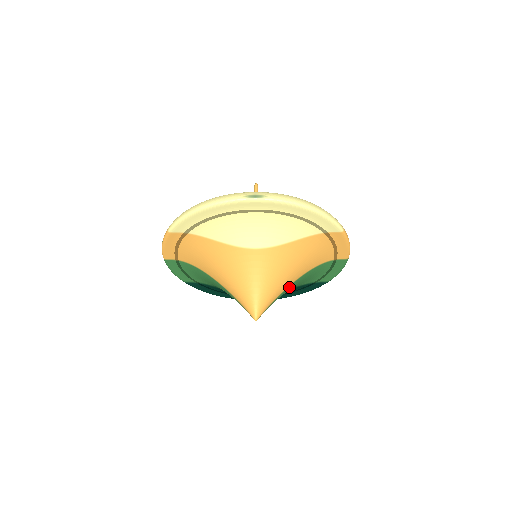
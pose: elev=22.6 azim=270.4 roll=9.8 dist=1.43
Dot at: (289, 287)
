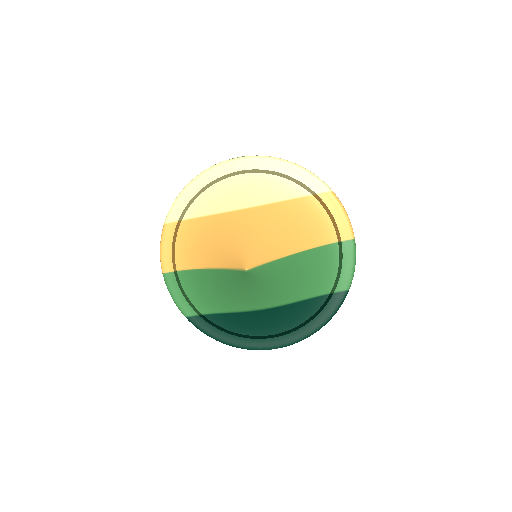
Dot at: (289, 260)
